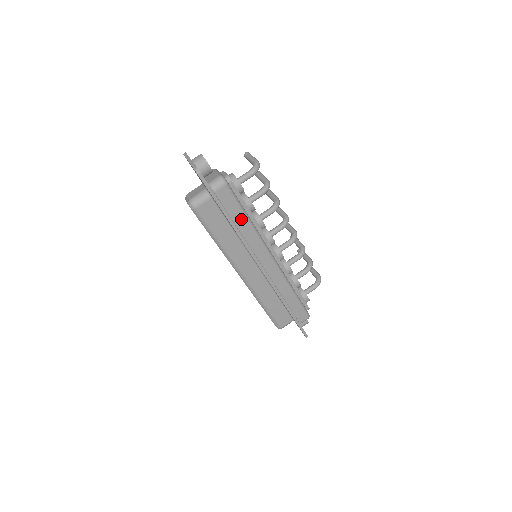
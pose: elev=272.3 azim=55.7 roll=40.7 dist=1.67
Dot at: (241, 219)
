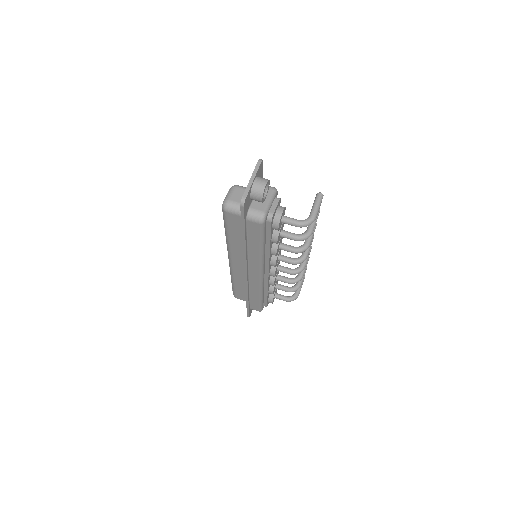
Dot at: (255, 245)
